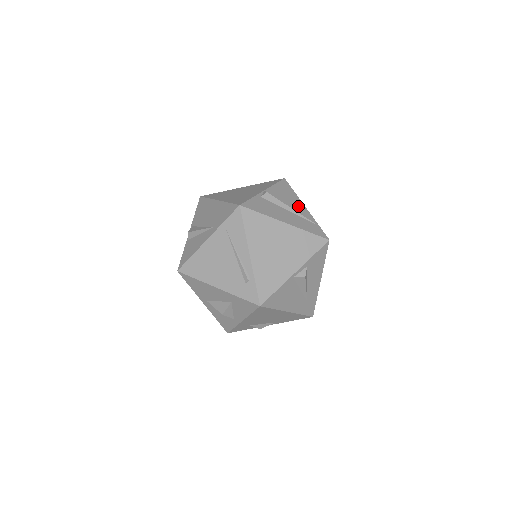
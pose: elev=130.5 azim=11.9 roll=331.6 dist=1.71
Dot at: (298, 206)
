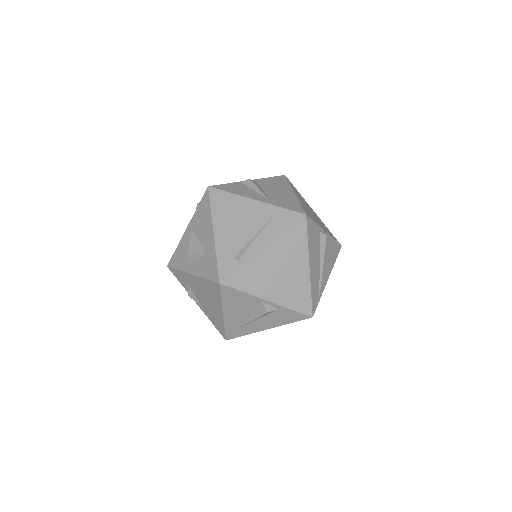
Dot at: (326, 271)
